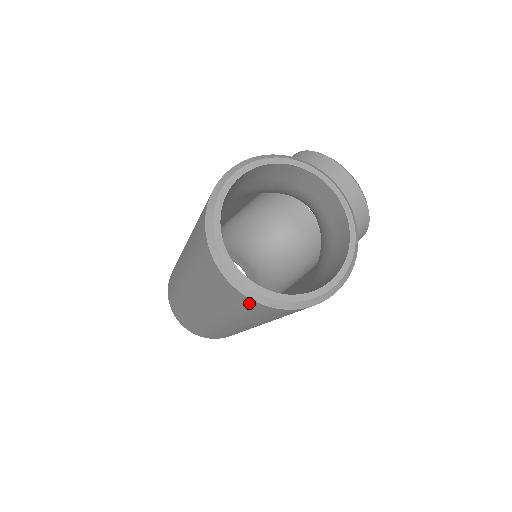
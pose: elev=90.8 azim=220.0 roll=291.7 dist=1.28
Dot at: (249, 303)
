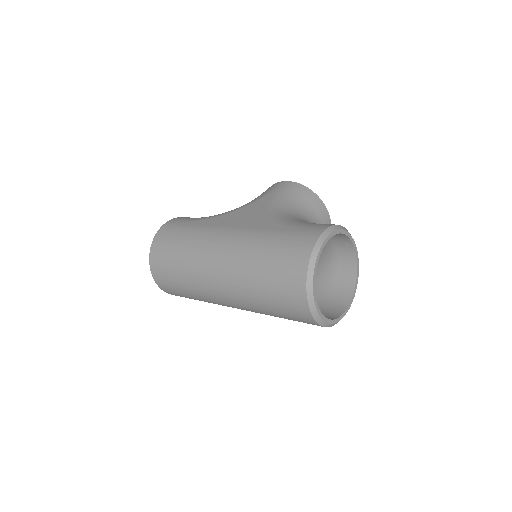
Dot at: (308, 320)
